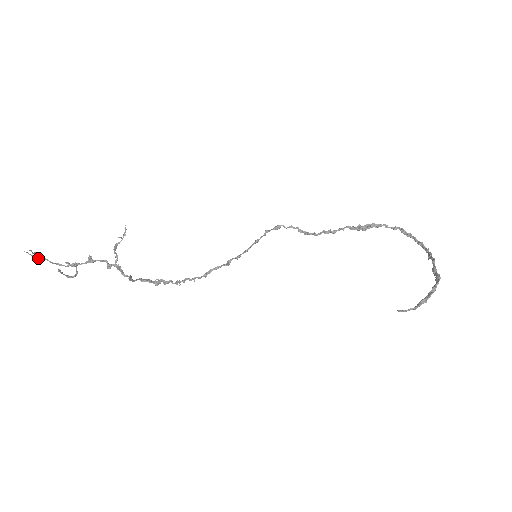
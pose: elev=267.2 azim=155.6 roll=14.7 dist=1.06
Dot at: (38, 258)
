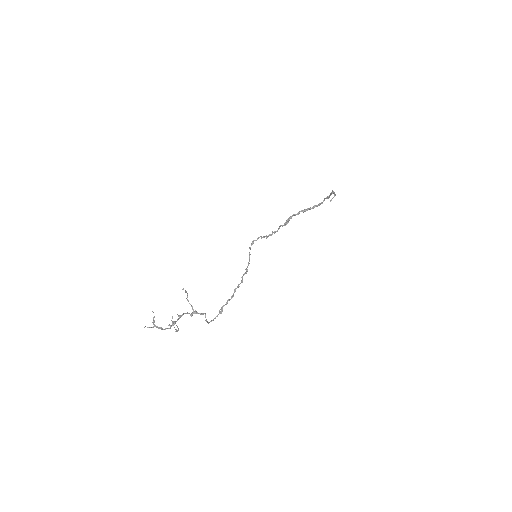
Dot at: occluded
